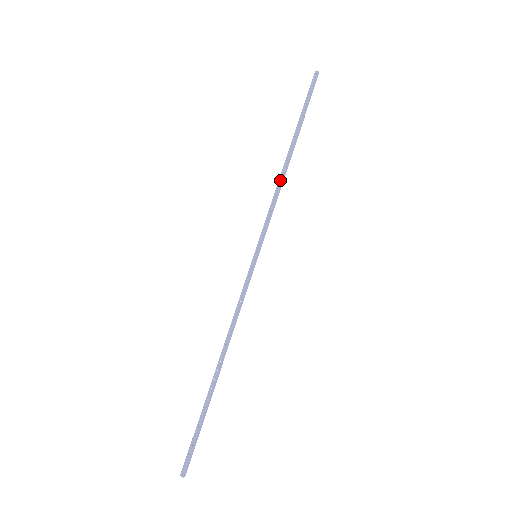
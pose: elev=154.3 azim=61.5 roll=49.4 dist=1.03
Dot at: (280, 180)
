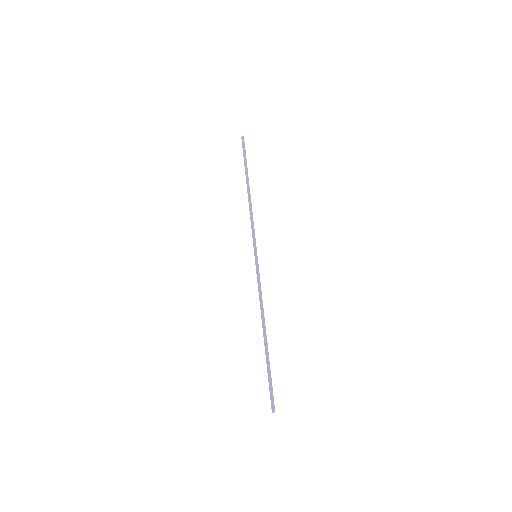
Dot at: (249, 206)
